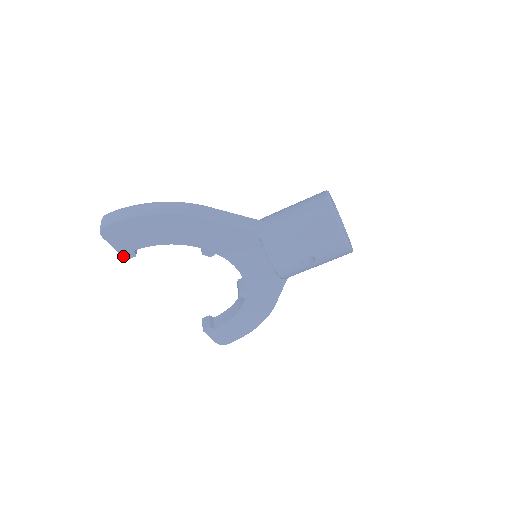
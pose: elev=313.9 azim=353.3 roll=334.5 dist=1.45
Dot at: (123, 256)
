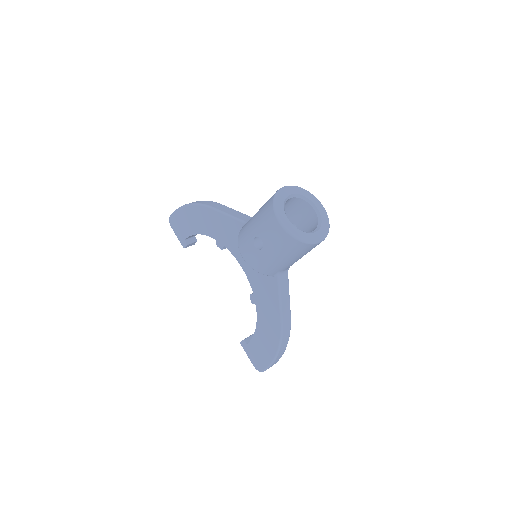
Dot at: (182, 245)
